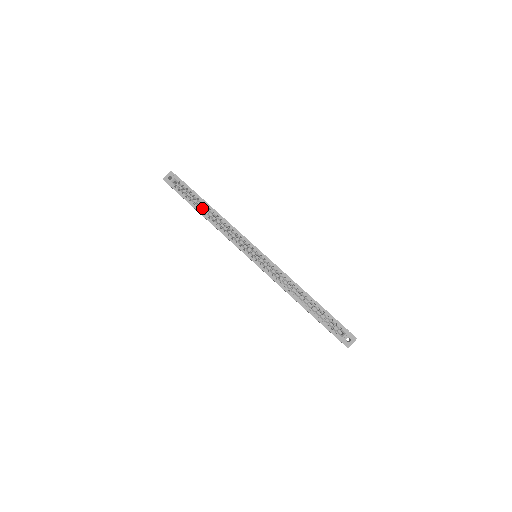
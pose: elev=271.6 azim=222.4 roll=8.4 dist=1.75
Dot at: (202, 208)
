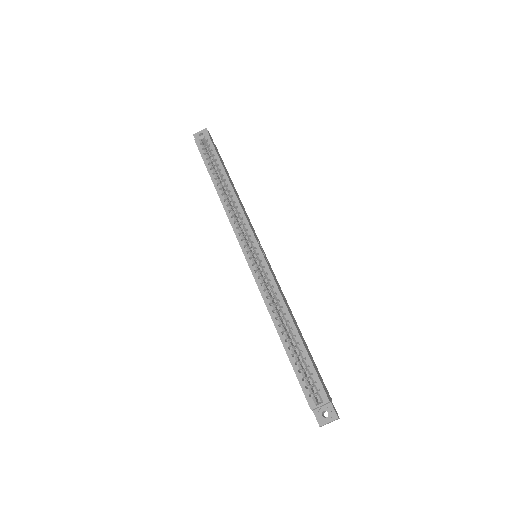
Dot at: occluded
